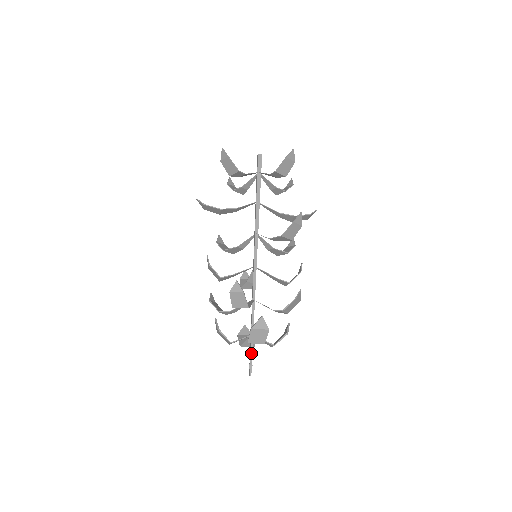
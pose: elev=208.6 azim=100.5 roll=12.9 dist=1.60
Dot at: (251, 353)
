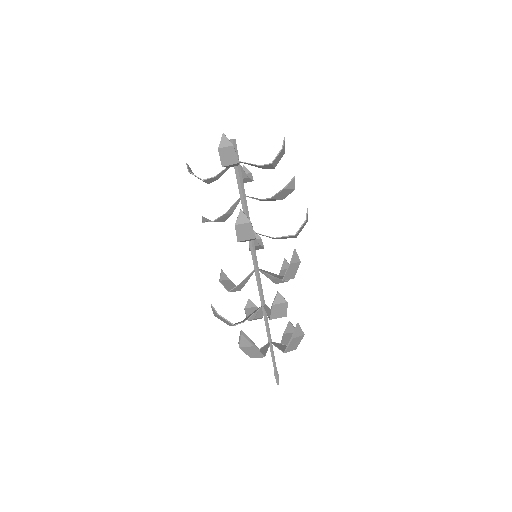
Dot at: (273, 361)
